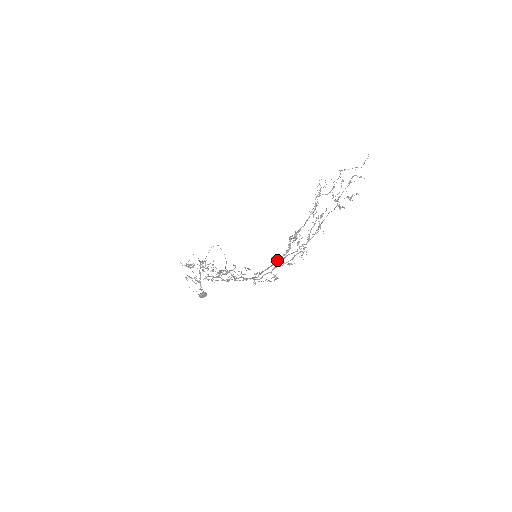
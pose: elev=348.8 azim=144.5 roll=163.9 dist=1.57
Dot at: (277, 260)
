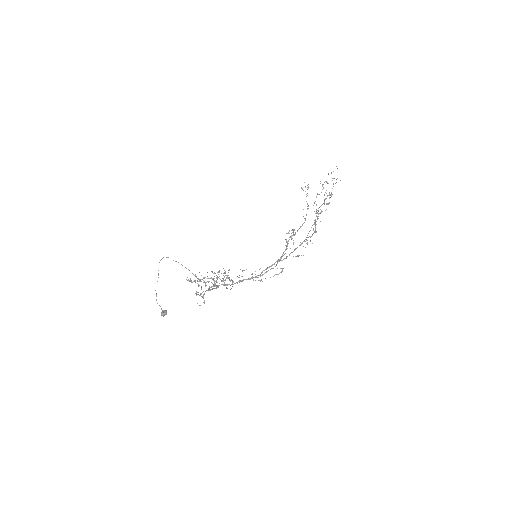
Dot at: occluded
